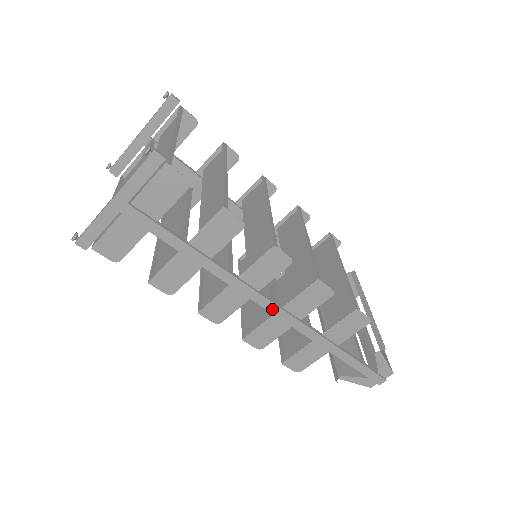
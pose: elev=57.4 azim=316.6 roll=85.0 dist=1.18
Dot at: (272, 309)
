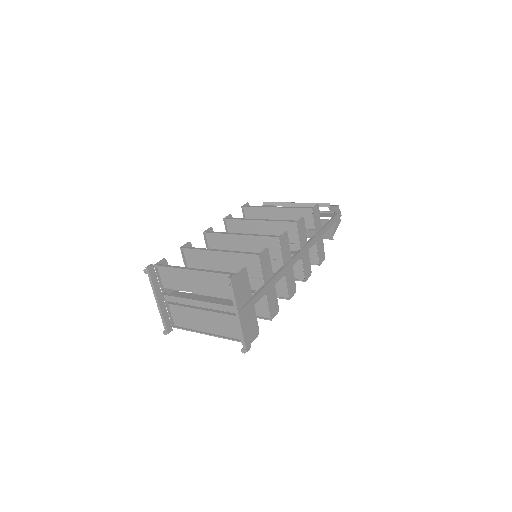
Dot at: (300, 256)
